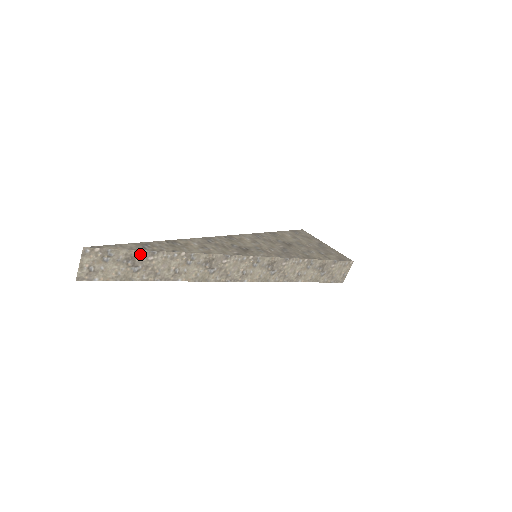
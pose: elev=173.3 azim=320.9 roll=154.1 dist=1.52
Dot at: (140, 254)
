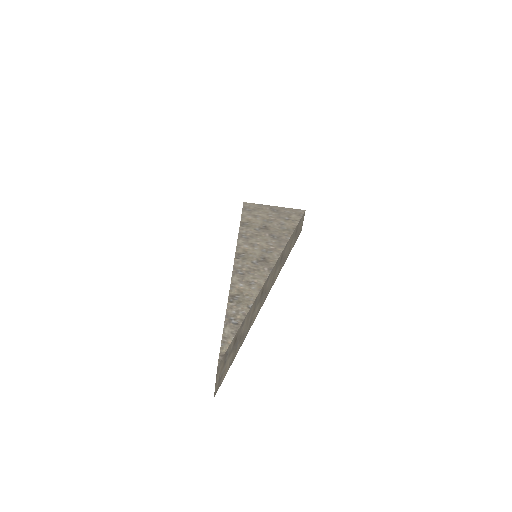
Dot at: (238, 332)
